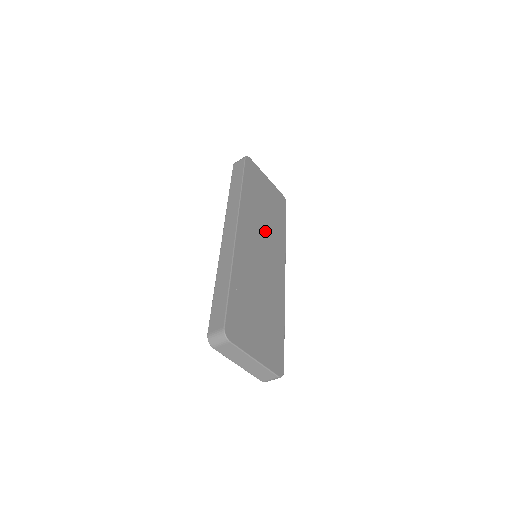
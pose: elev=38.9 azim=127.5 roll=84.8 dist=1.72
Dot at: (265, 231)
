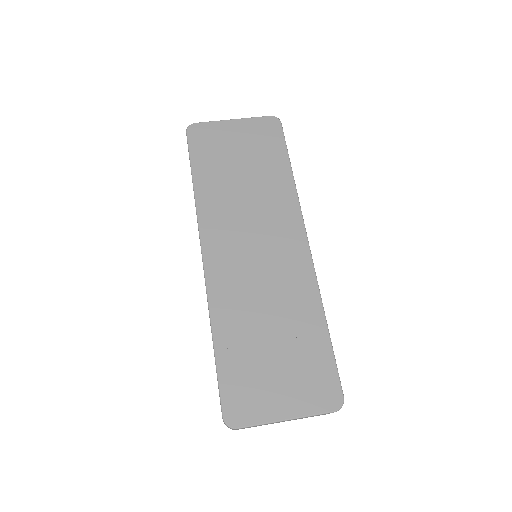
Dot at: (253, 212)
